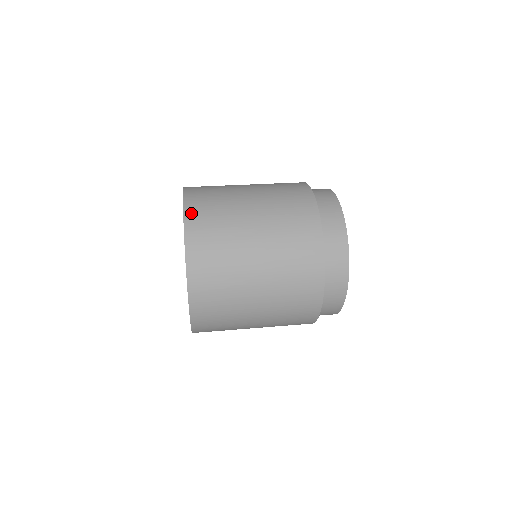
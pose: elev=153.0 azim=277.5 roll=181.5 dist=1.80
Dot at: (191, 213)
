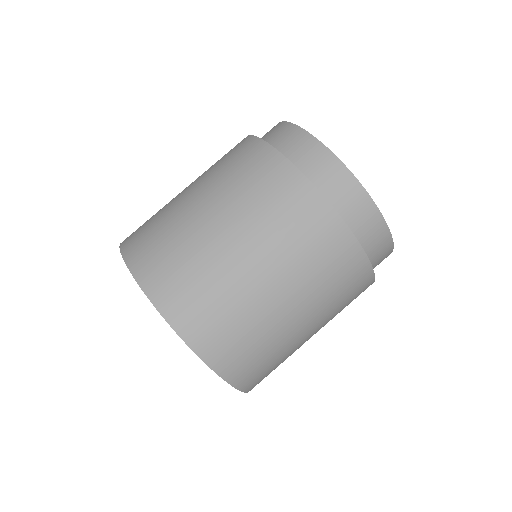
Dot at: (200, 342)
